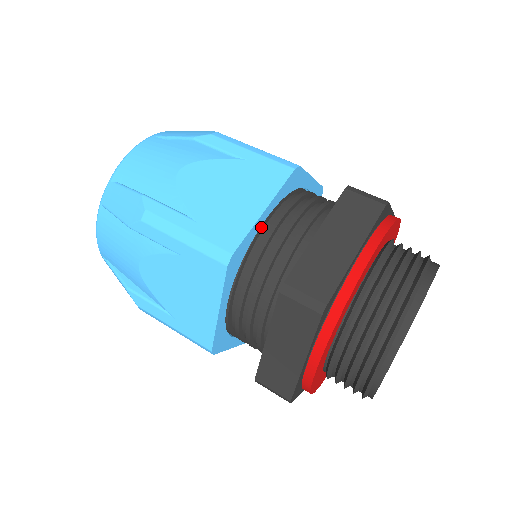
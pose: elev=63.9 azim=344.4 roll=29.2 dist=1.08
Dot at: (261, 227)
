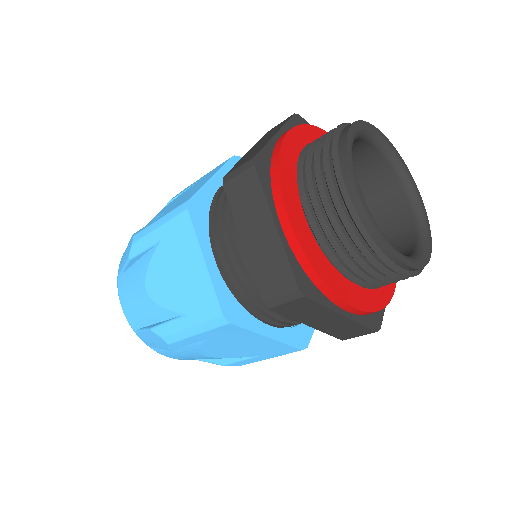
Dot at: (219, 268)
